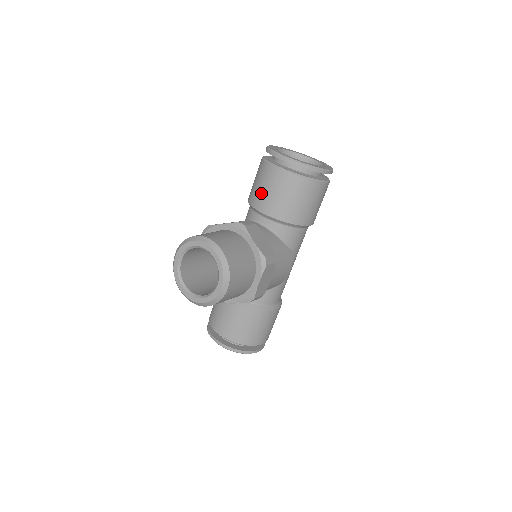
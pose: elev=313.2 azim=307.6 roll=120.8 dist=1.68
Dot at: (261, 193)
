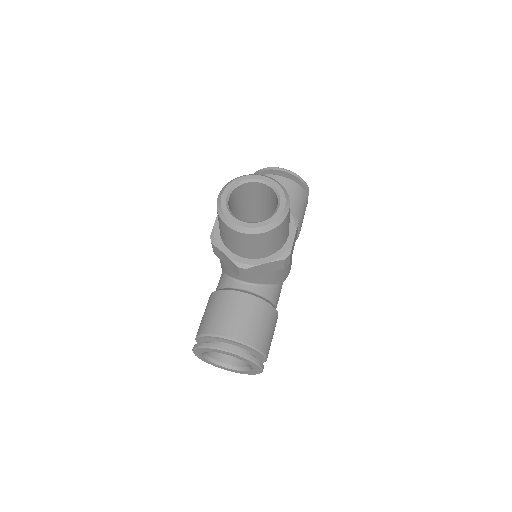
Dot at: occluded
